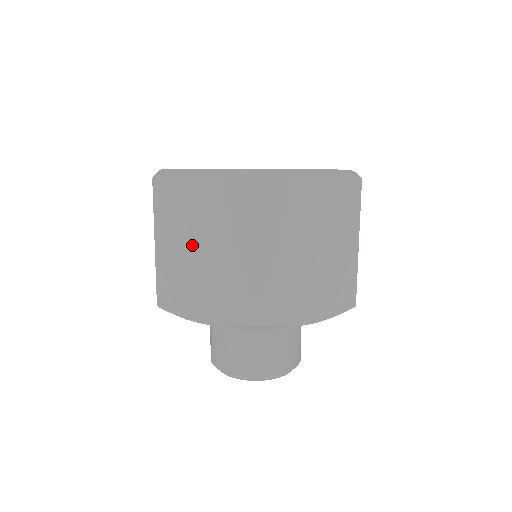
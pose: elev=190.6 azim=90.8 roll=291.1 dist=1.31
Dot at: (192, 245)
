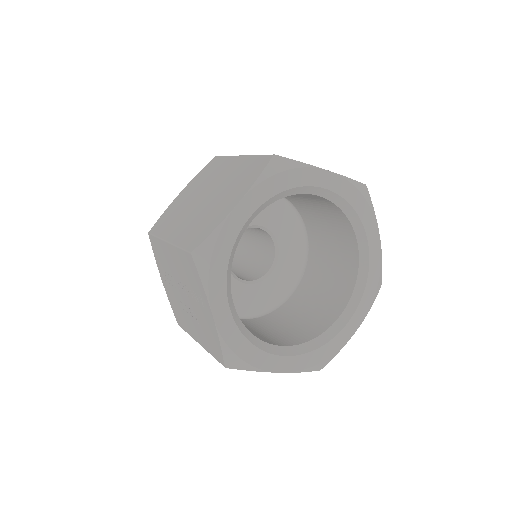
Dot at: occluded
